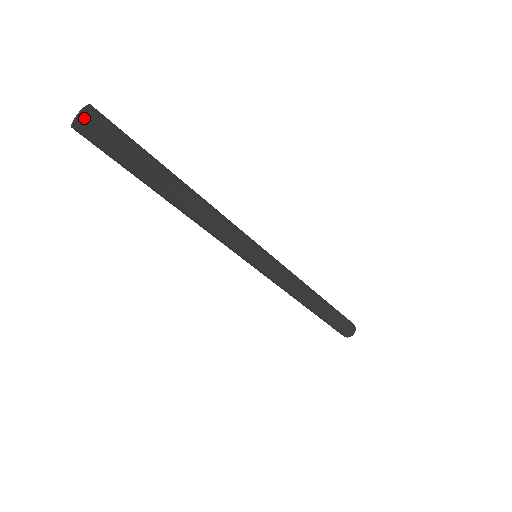
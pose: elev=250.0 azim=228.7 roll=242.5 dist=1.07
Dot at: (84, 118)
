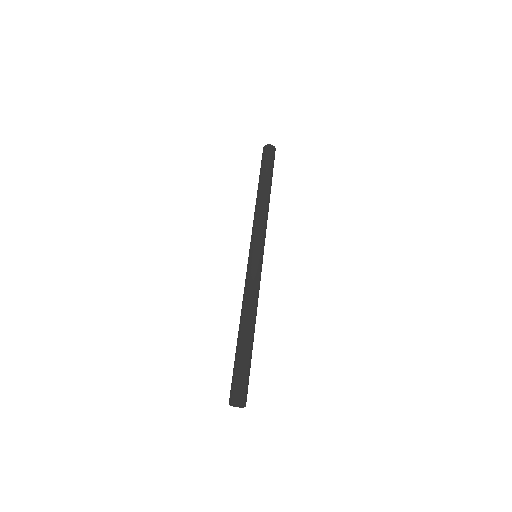
Dot at: occluded
